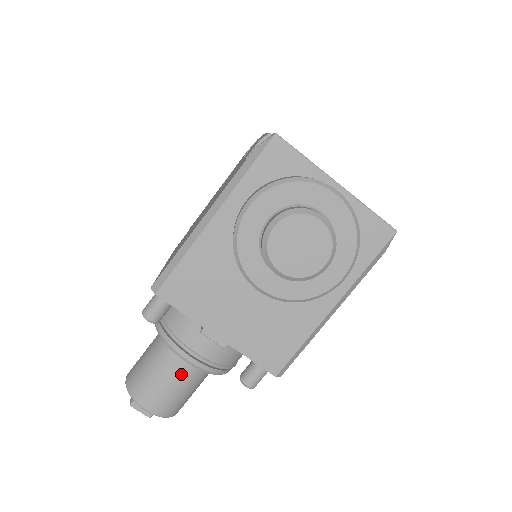
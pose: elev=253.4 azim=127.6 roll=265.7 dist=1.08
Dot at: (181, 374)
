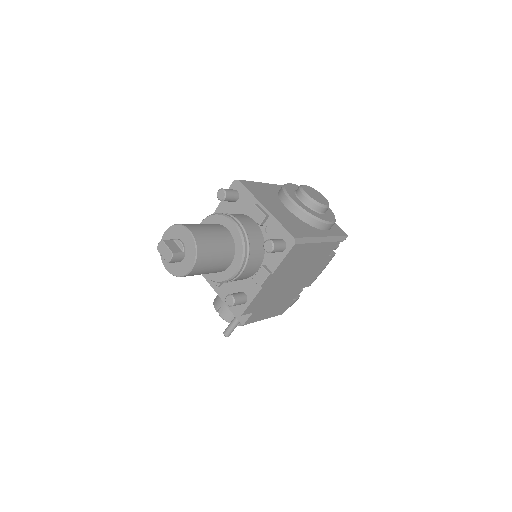
Dot at: (220, 232)
